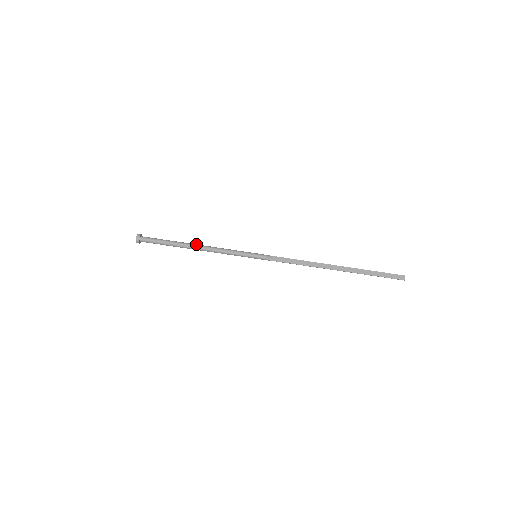
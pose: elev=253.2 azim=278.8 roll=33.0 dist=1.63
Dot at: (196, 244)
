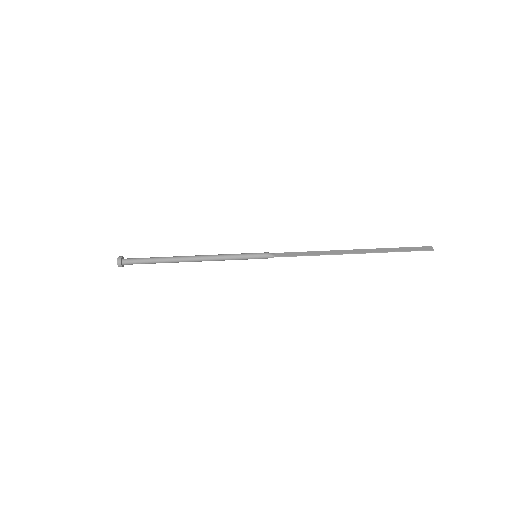
Dot at: (186, 256)
